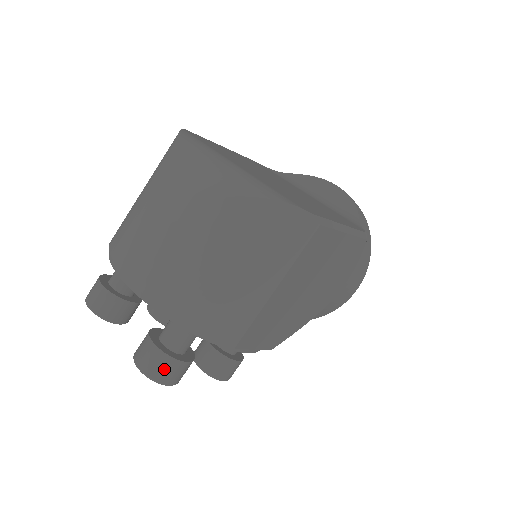
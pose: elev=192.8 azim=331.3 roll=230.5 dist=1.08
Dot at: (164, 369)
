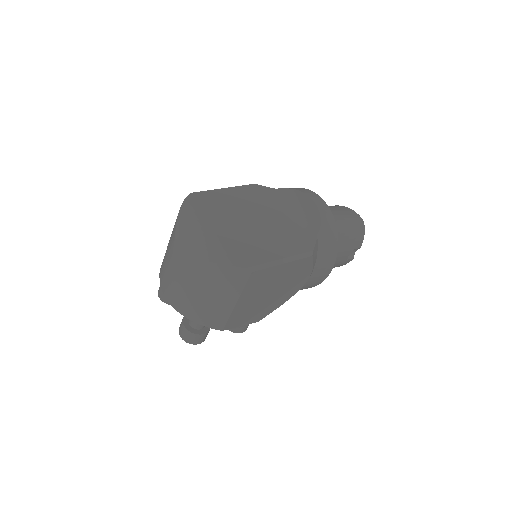
Dot at: (191, 338)
